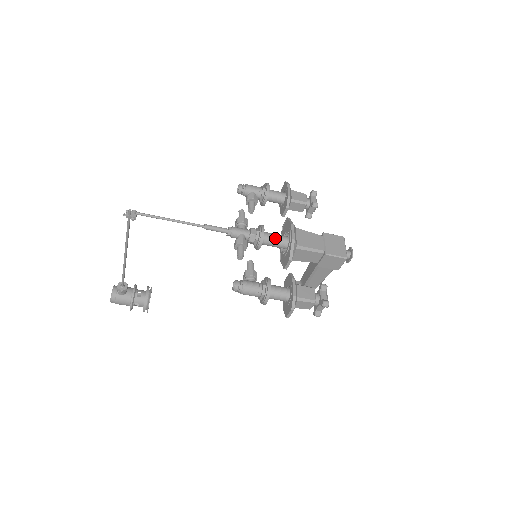
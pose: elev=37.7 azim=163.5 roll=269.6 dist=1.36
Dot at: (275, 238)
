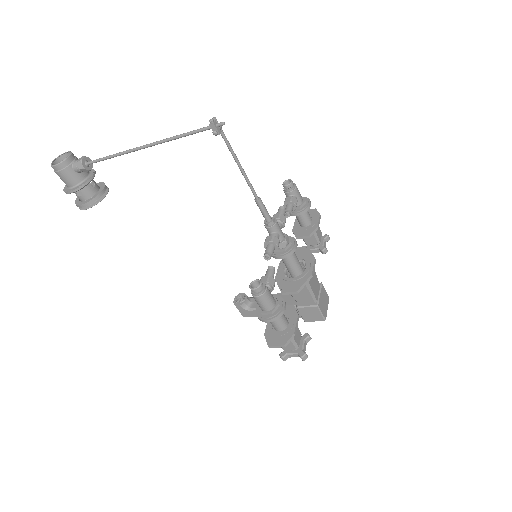
Dot at: (295, 260)
